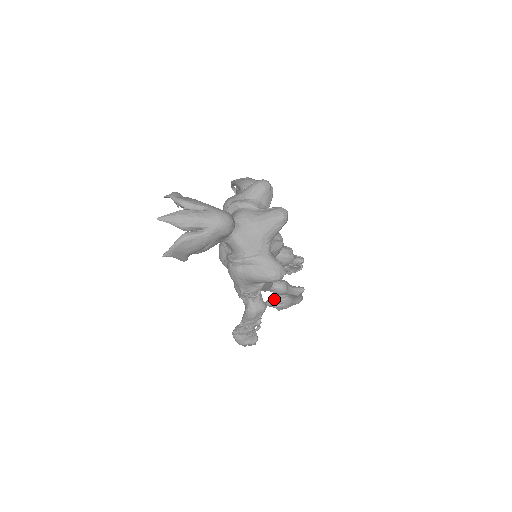
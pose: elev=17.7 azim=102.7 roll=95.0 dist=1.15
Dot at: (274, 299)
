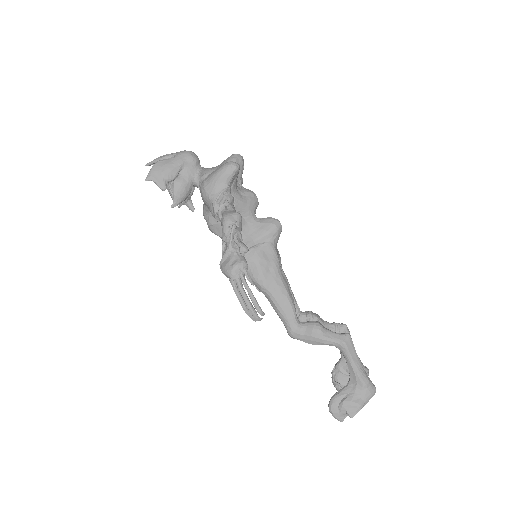
Dot at: (335, 393)
